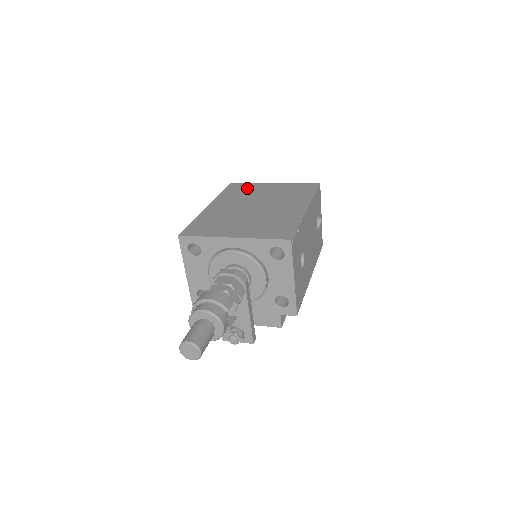
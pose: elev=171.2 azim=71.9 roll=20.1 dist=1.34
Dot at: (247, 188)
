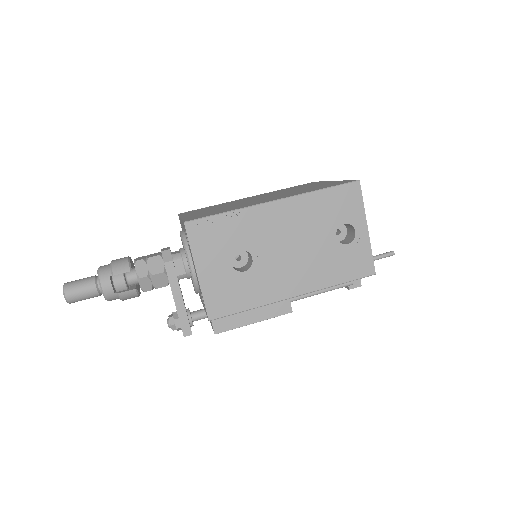
Dot at: (306, 185)
